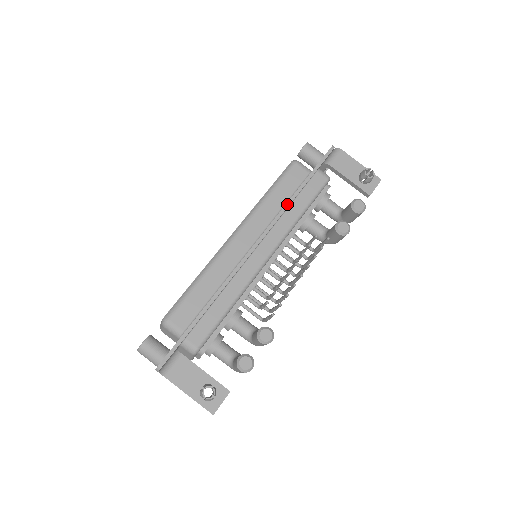
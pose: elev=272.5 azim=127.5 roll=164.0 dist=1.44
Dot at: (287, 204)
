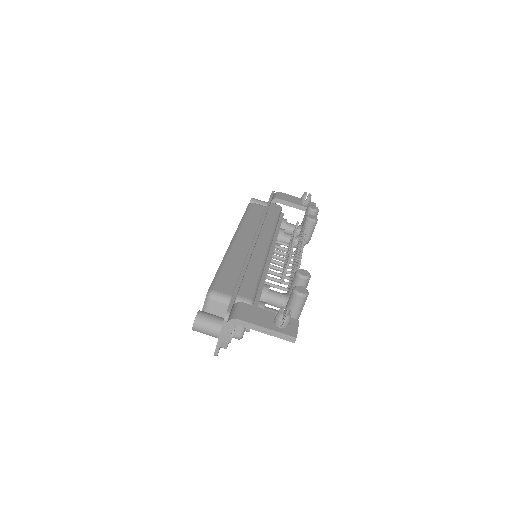
Dot at: (263, 216)
